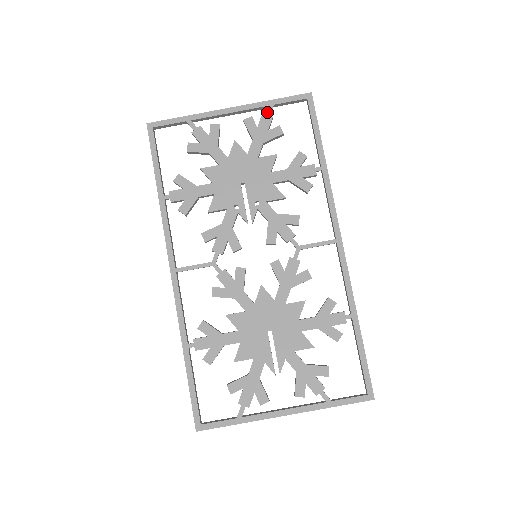
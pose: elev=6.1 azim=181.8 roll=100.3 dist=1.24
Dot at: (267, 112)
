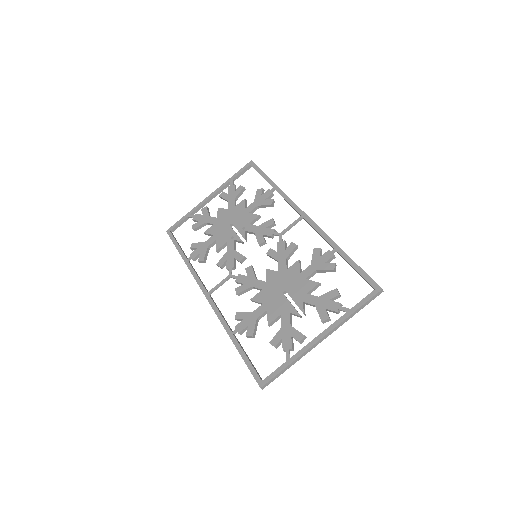
Dot at: (230, 184)
